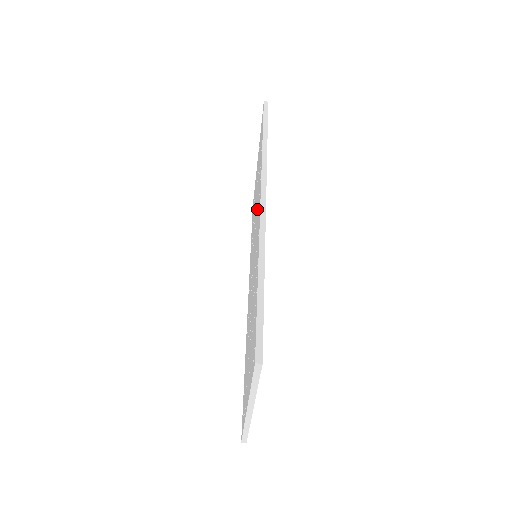
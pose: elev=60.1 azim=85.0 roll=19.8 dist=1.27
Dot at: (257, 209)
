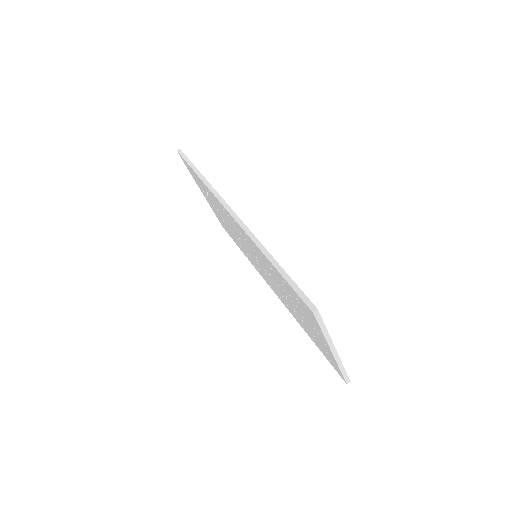
Dot at: (232, 224)
